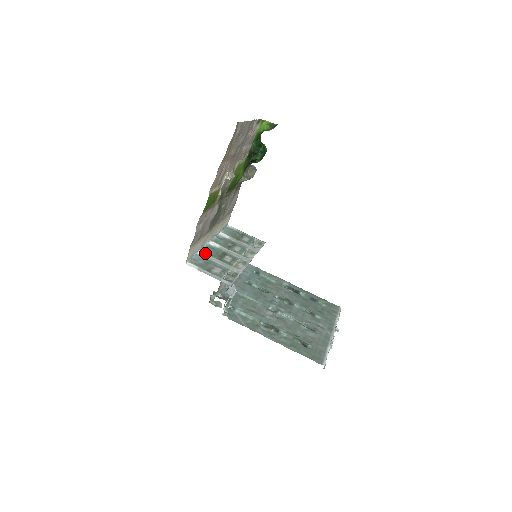
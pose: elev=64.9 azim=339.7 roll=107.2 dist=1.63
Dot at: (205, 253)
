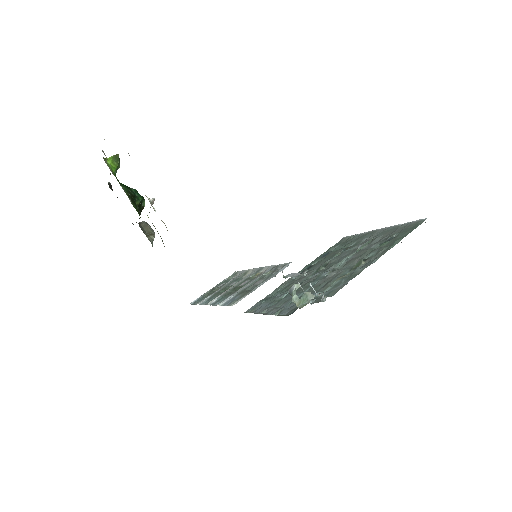
Dot at: (224, 300)
